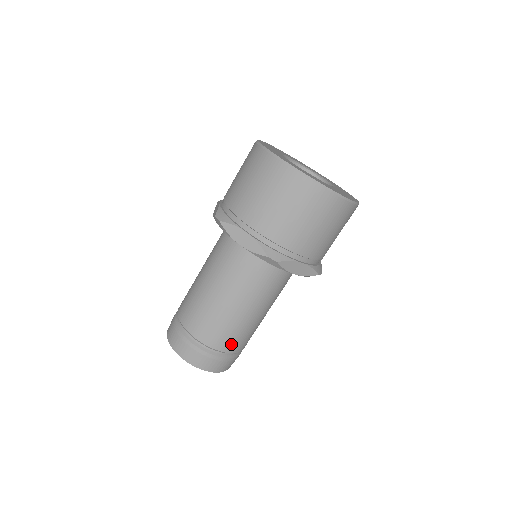
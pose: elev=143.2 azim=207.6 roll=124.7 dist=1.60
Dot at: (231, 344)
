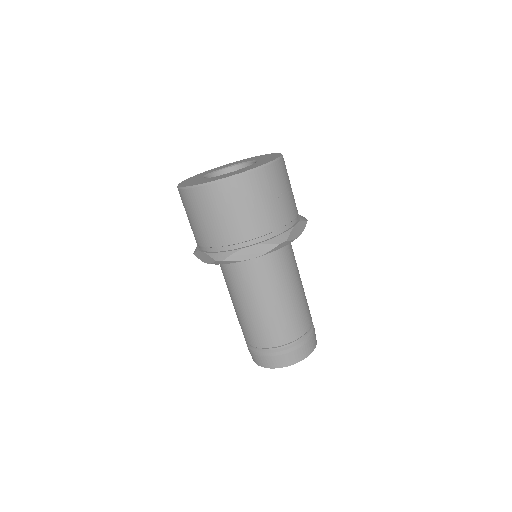
Dot at: (276, 338)
